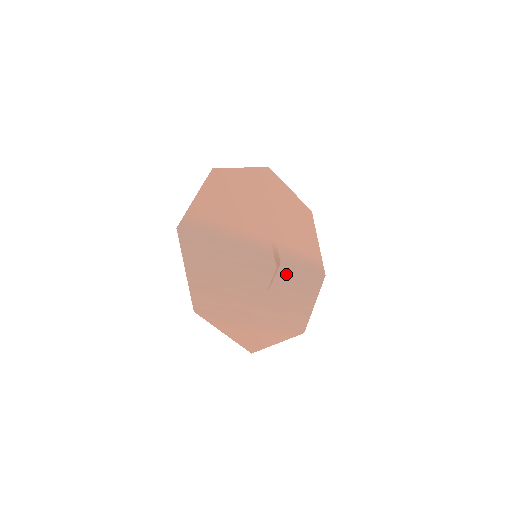
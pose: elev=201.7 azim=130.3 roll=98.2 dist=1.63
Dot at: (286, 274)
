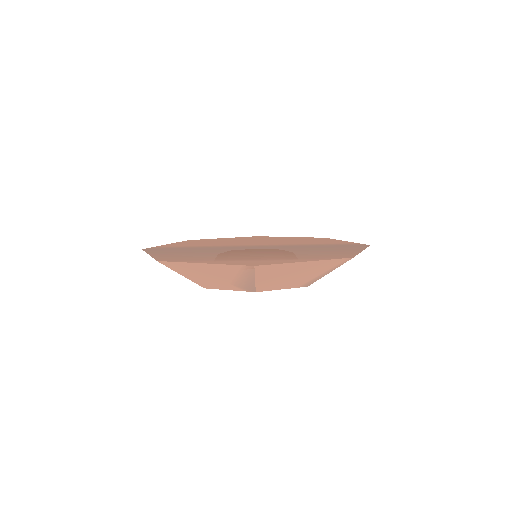
Dot at: occluded
